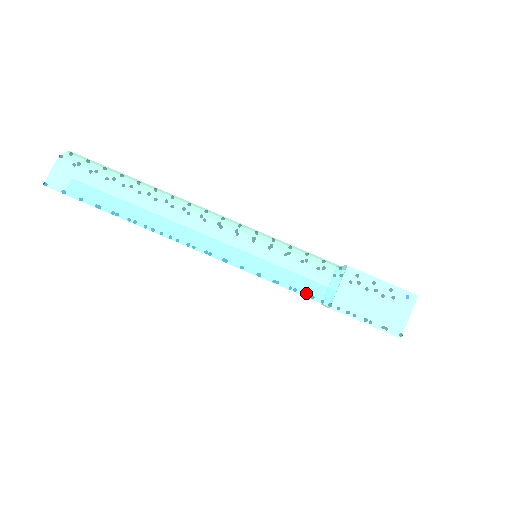
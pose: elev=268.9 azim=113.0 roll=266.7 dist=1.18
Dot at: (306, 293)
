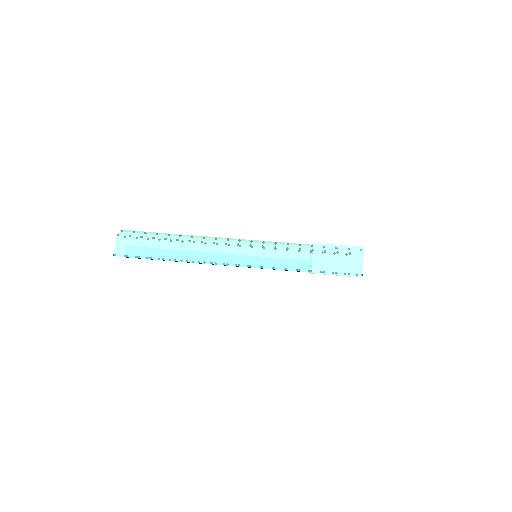
Dot at: (293, 269)
